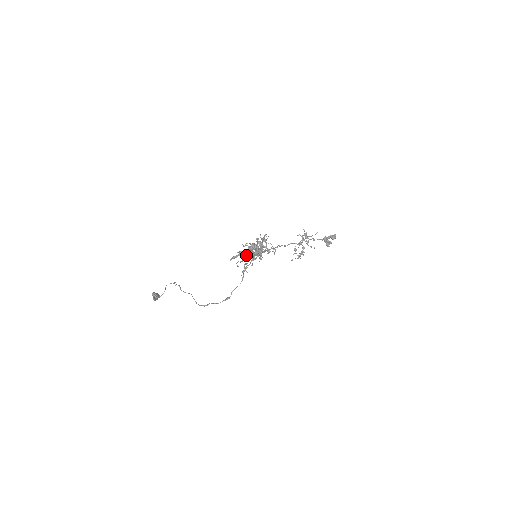
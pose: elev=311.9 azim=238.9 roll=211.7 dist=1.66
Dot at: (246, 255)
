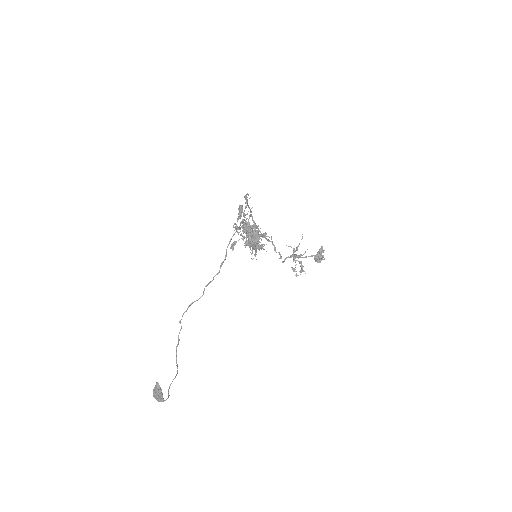
Dot at: occluded
